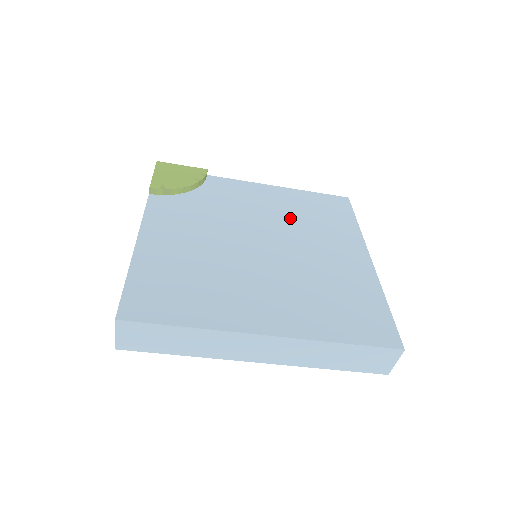
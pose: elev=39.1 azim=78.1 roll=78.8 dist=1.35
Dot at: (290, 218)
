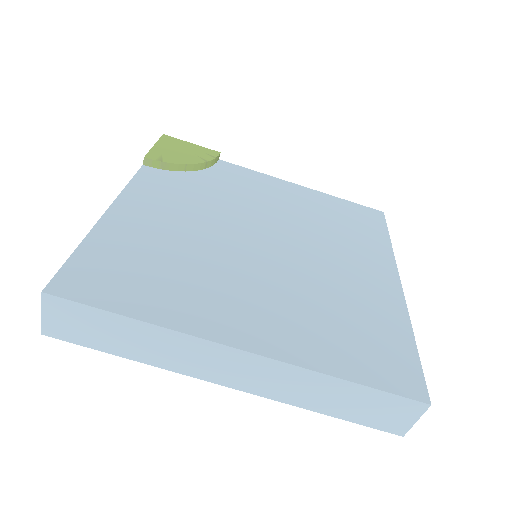
Dot at: (307, 220)
